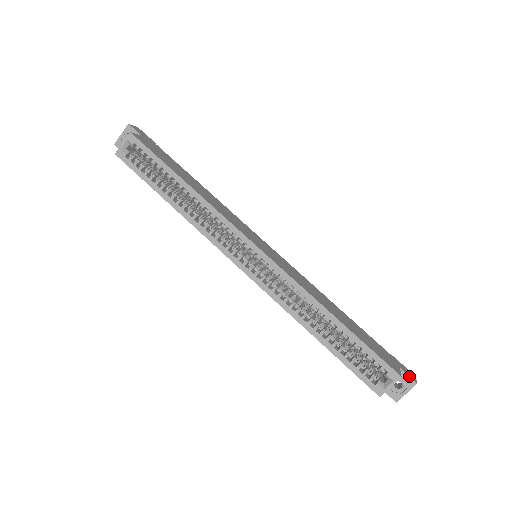
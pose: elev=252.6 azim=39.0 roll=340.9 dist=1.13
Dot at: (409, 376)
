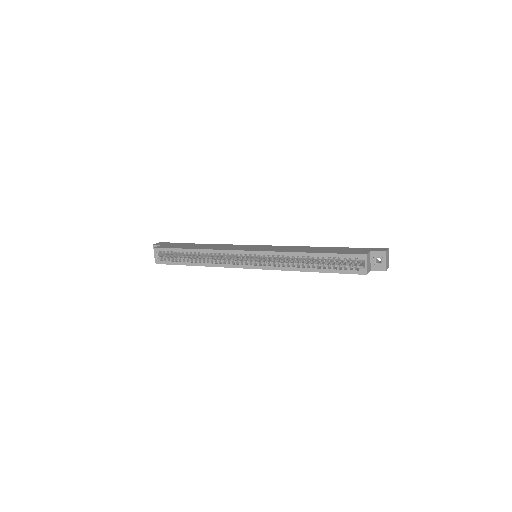
Dot at: (378, 251)
